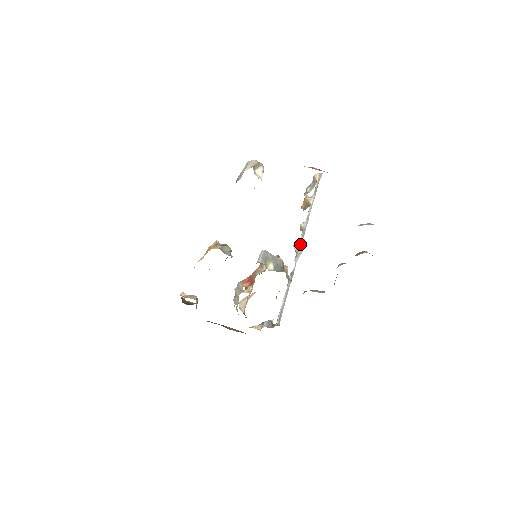
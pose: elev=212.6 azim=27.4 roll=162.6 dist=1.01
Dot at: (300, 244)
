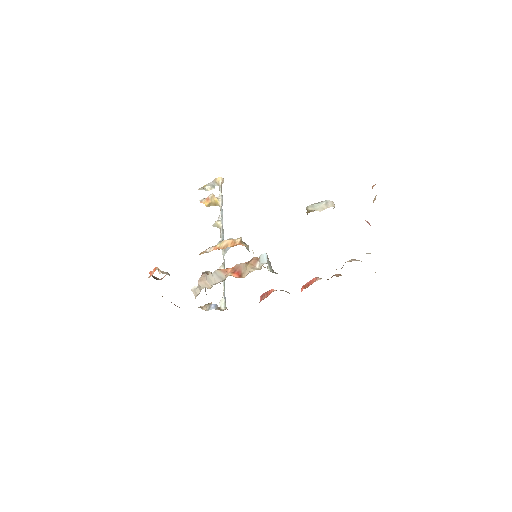
Dot at: occluded
